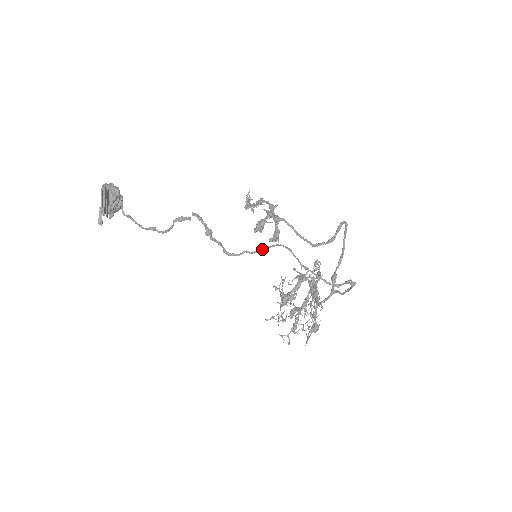
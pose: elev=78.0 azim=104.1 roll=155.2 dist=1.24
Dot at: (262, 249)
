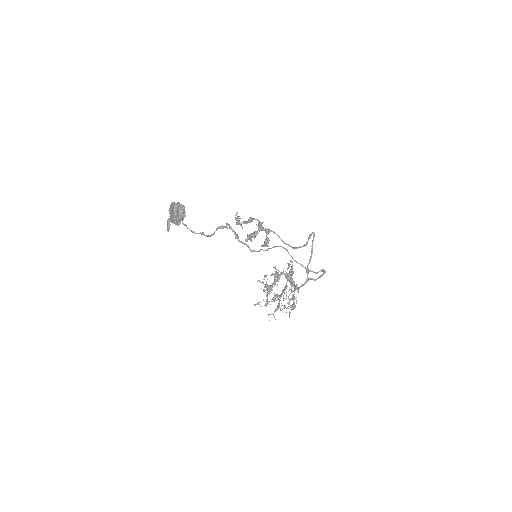
Dot at: (271, 248)
